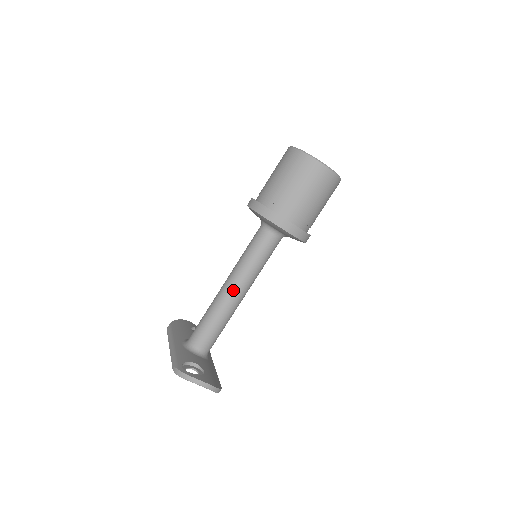
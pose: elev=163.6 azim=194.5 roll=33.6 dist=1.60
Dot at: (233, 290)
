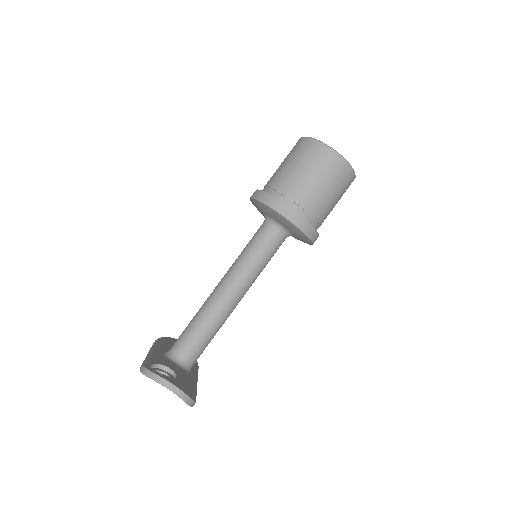
Dot at: (225, 290)
